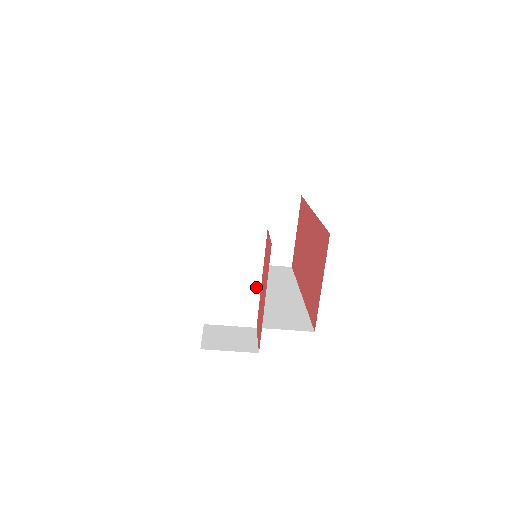
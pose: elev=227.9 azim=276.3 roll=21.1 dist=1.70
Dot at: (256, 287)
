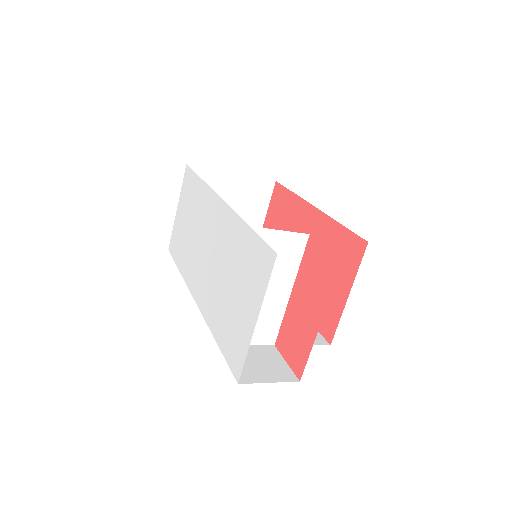
Dot at: (283, 300)
